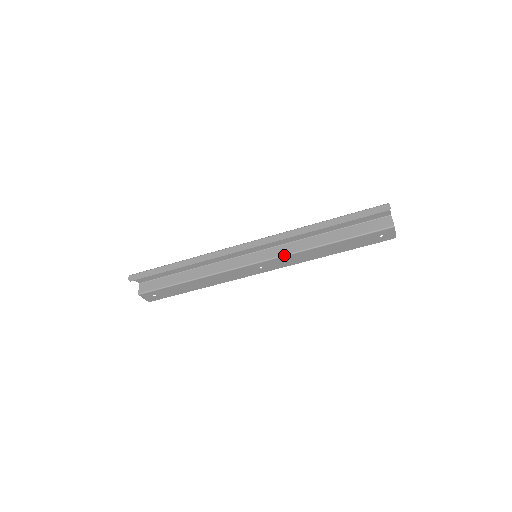
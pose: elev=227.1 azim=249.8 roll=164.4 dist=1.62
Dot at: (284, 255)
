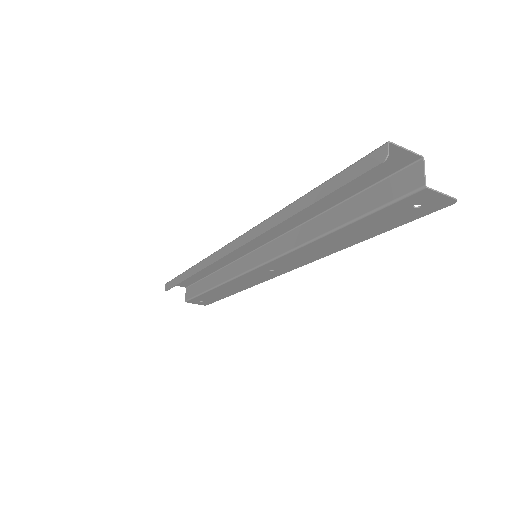
Dot at: (281, 255)
